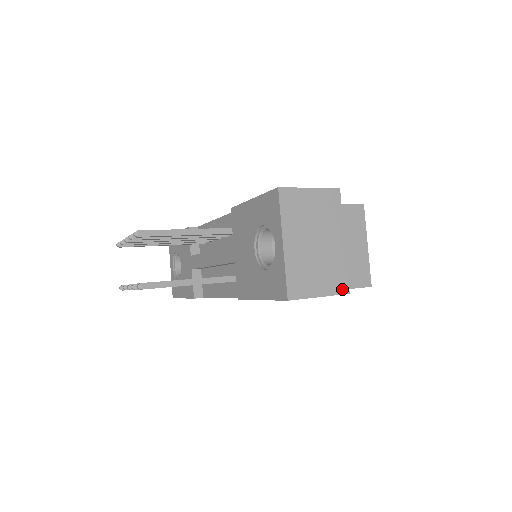
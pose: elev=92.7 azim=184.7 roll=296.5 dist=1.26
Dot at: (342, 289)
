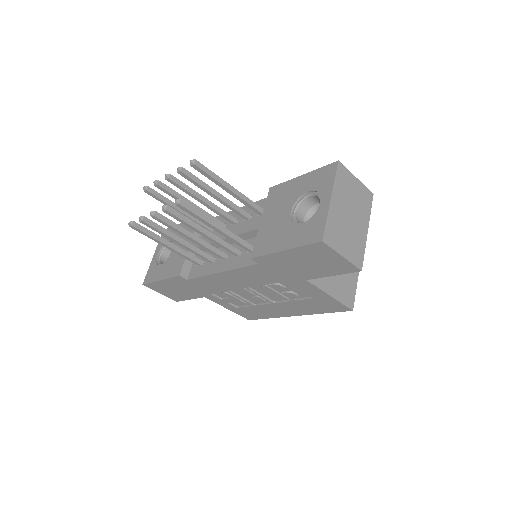
Dot at: (358, 263)
